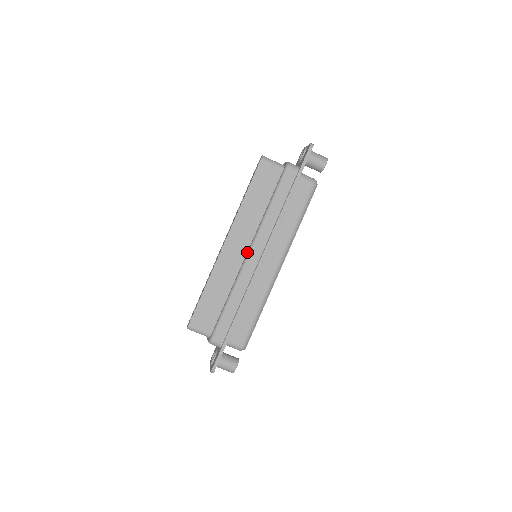
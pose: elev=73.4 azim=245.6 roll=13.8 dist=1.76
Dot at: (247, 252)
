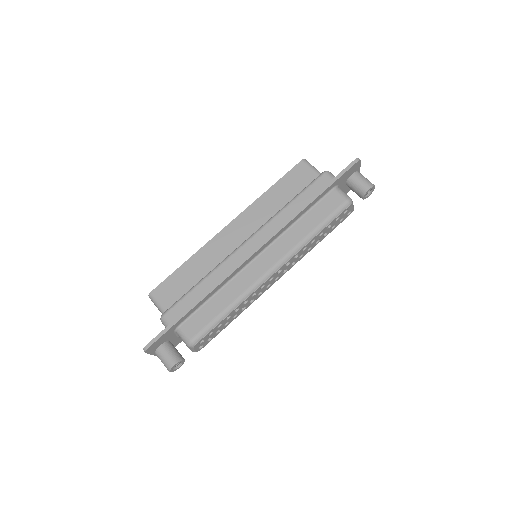
Dot at: (245, 241)
